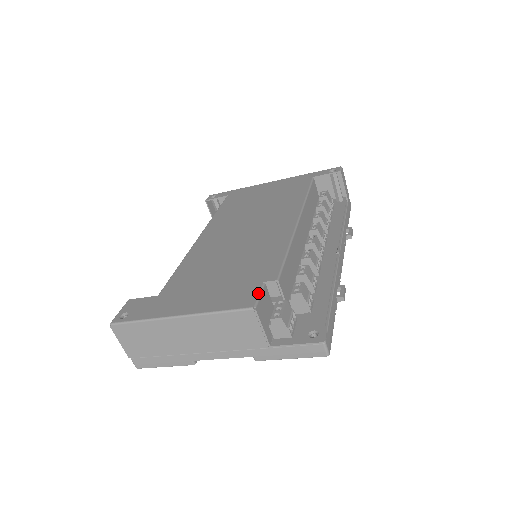
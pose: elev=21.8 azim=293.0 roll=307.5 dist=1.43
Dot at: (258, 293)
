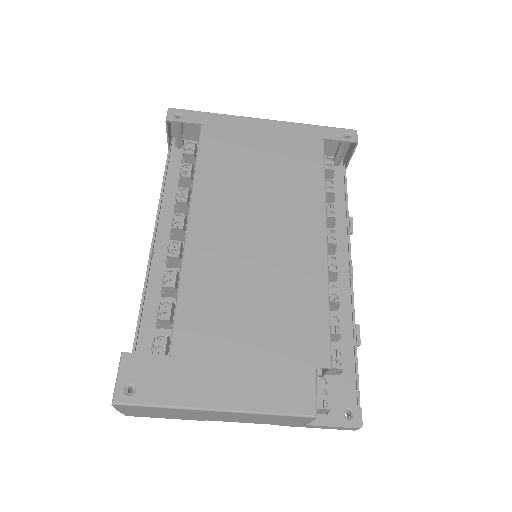
Dot at: (314, 390)
